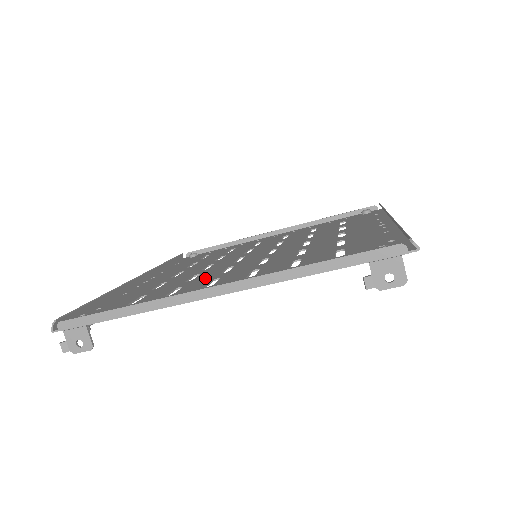
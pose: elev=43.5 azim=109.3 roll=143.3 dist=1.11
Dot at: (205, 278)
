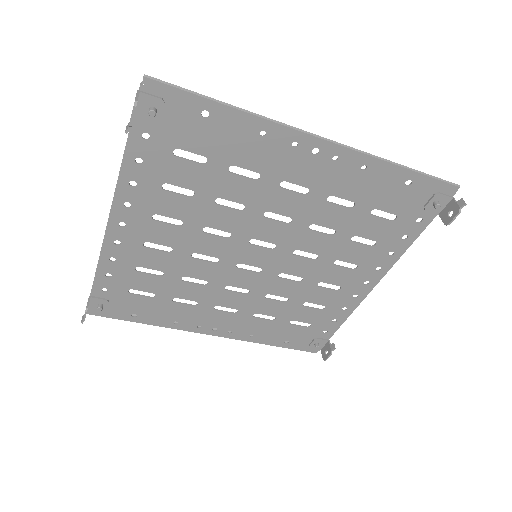
Dot at: (181, 263)
